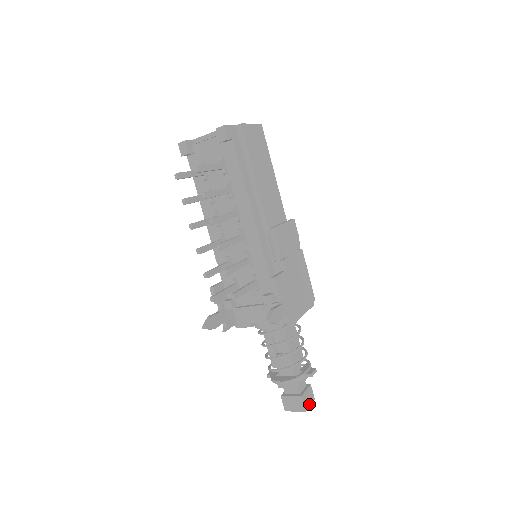
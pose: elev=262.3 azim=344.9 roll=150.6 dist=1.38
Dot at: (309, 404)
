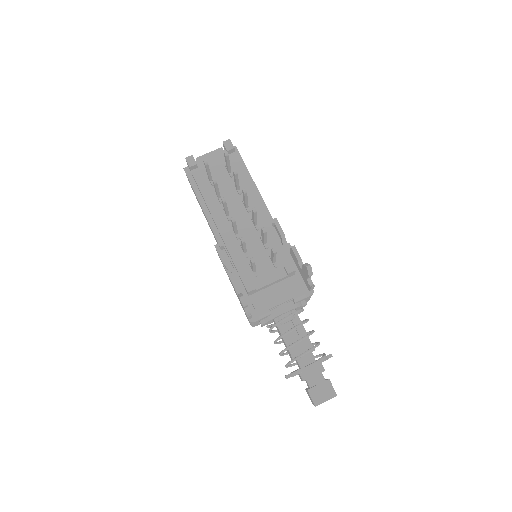
Dot at: occluded
